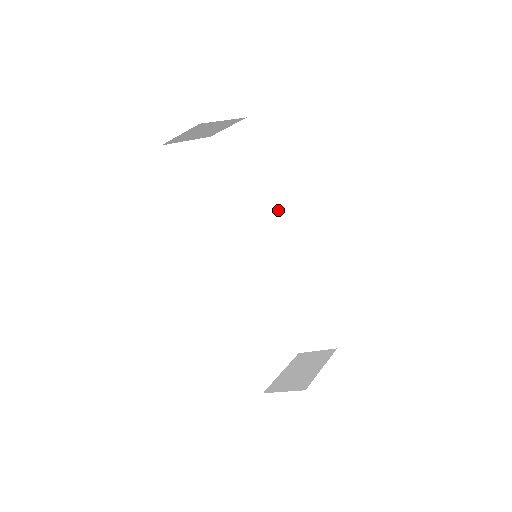
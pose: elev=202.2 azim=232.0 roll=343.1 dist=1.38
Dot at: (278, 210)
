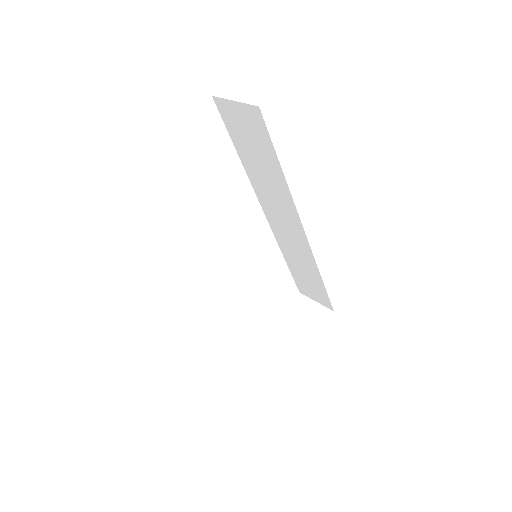
Dot at: (291, 206)
